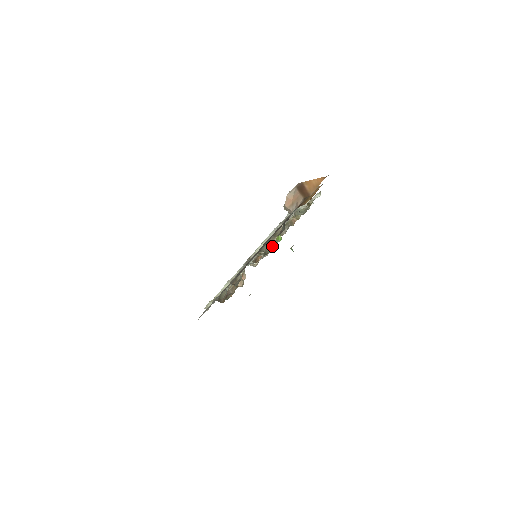
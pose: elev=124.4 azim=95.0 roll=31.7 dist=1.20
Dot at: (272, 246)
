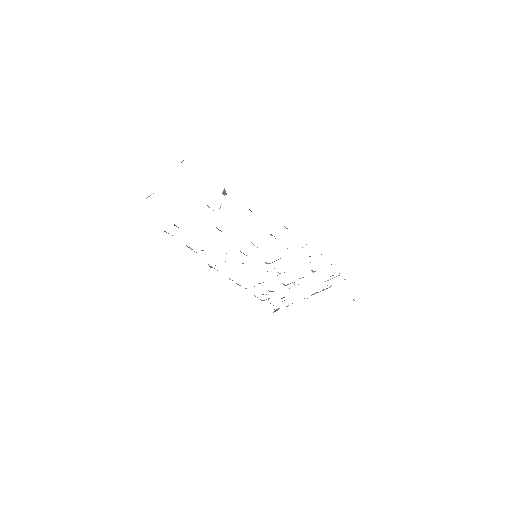
Dot at: occluded
